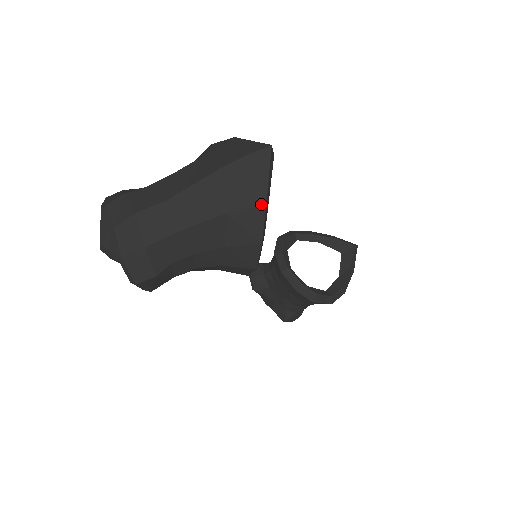
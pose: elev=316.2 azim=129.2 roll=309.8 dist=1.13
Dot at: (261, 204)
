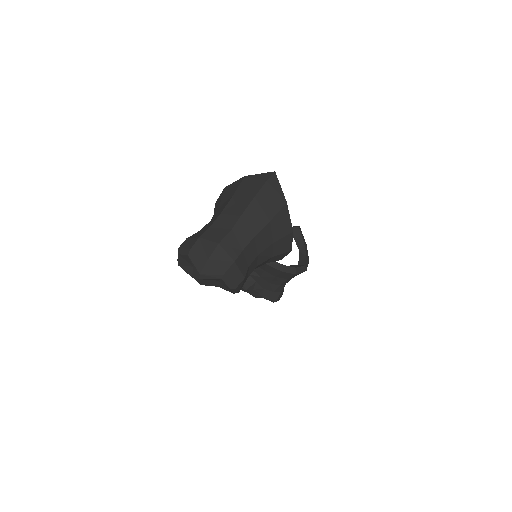
Dot at: (285, 208)
